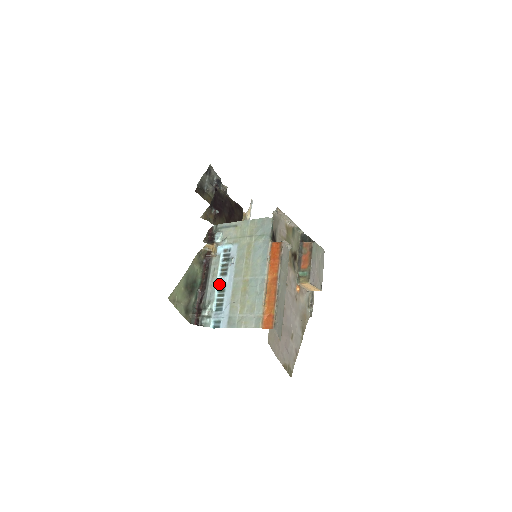
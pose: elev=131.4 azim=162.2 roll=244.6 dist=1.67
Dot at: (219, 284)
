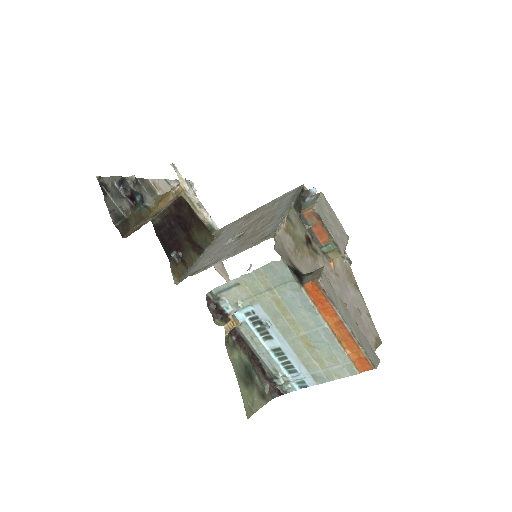
Dot at: (271, 349)
